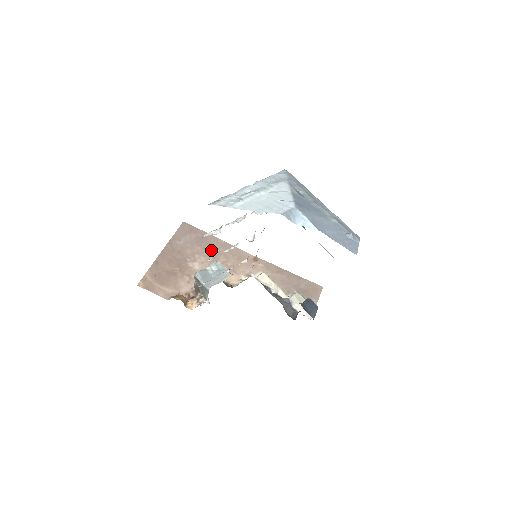
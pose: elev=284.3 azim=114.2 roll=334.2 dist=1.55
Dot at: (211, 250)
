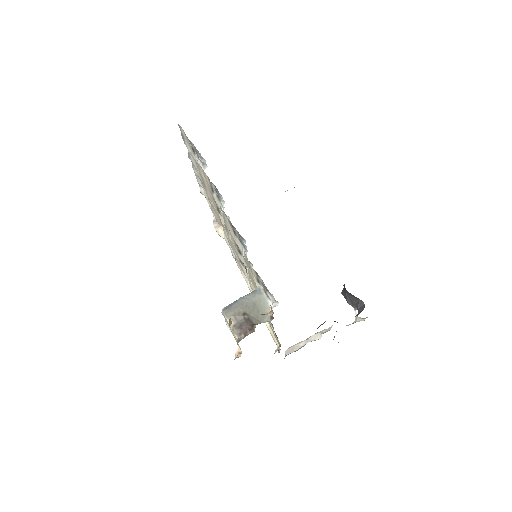
Dot at: occluded
